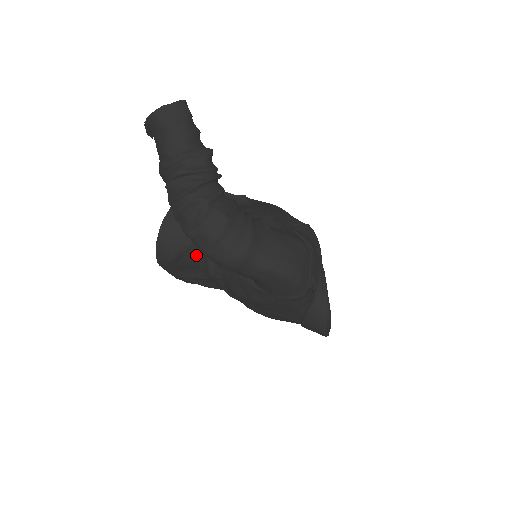
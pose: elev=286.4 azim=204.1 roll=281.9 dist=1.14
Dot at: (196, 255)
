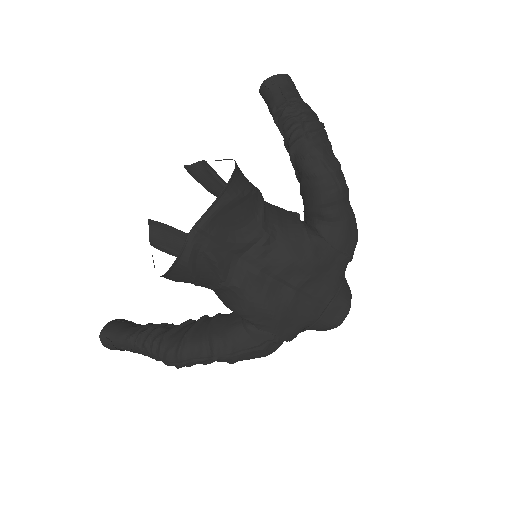
Dot at: (253, 207)
